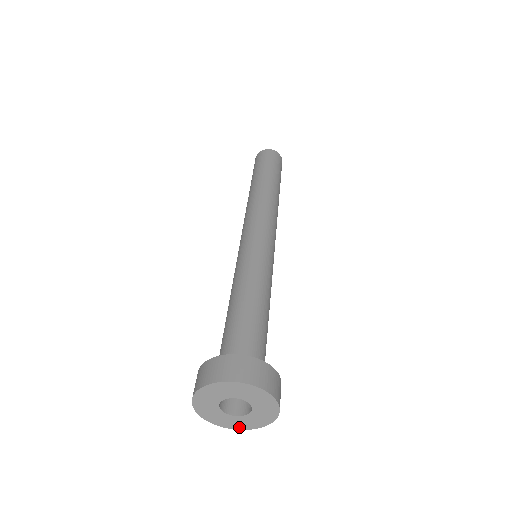
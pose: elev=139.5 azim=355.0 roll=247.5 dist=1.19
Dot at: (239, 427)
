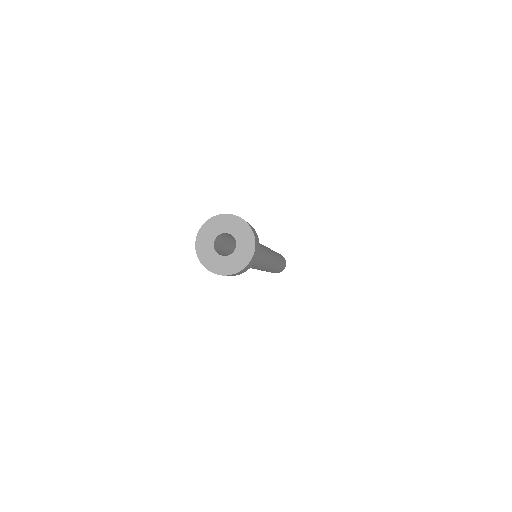
Dot at: (212, 268)
